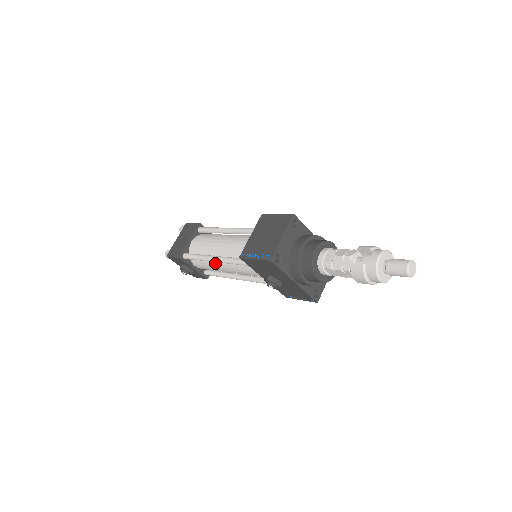
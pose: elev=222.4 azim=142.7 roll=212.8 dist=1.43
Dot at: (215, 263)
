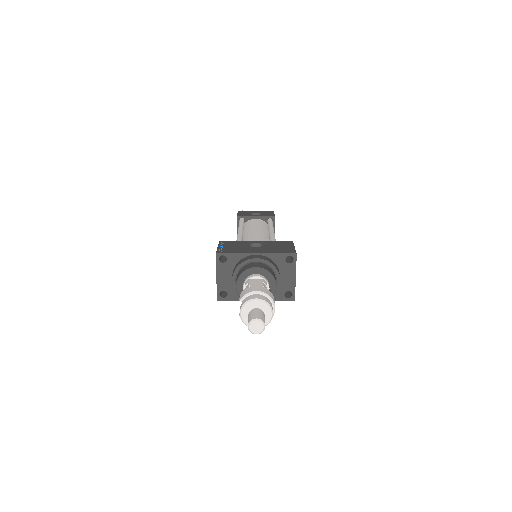
Dot at: occluded
